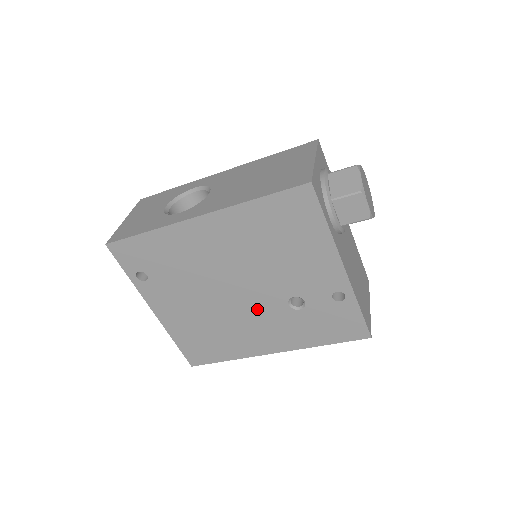
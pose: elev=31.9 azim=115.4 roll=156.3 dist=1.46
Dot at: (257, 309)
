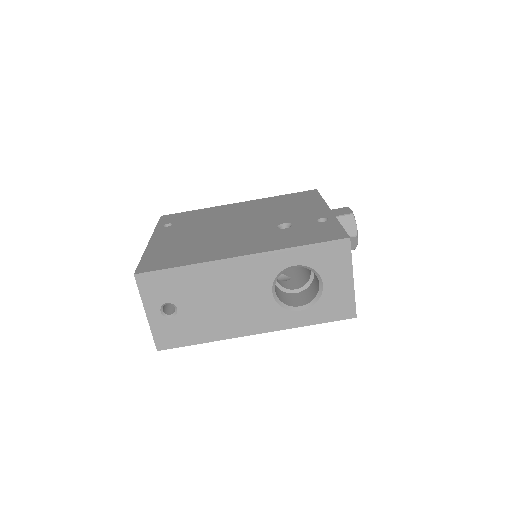
Dot at: (247, 232)
